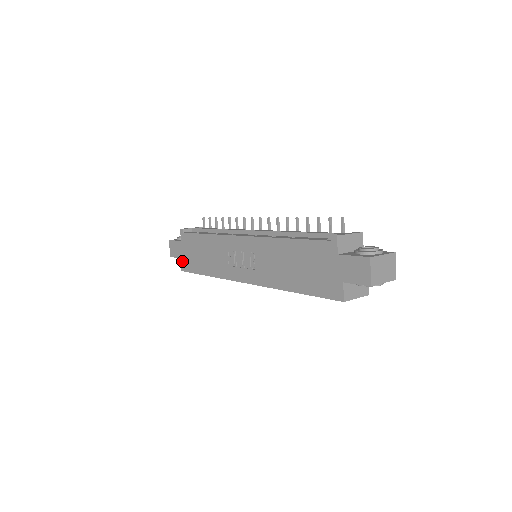
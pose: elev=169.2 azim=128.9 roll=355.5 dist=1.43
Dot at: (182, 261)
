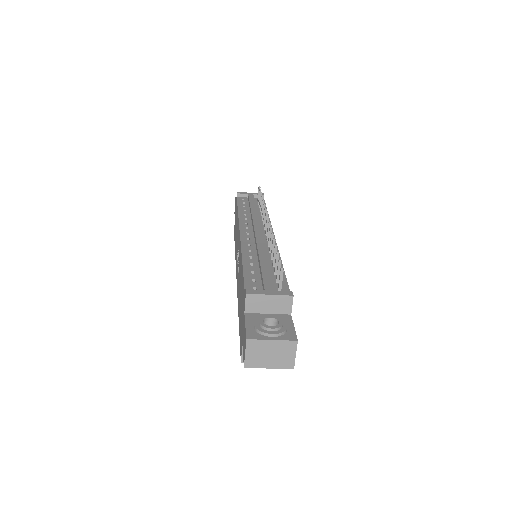
Dot at: occluded
